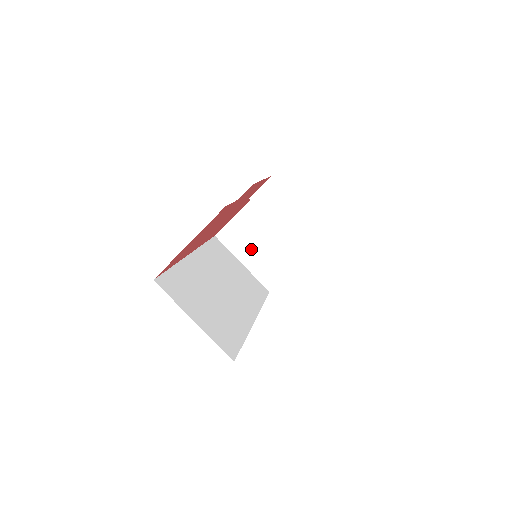
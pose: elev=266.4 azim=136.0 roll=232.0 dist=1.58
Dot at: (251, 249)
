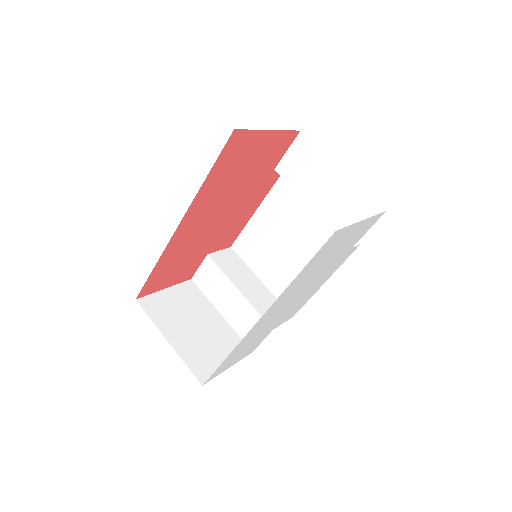
Dot at: (181, 327)
